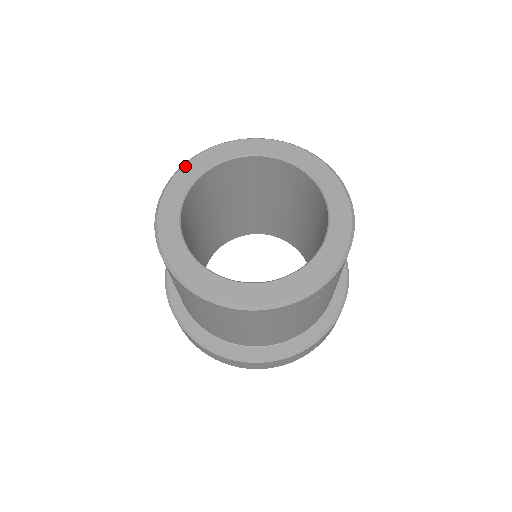
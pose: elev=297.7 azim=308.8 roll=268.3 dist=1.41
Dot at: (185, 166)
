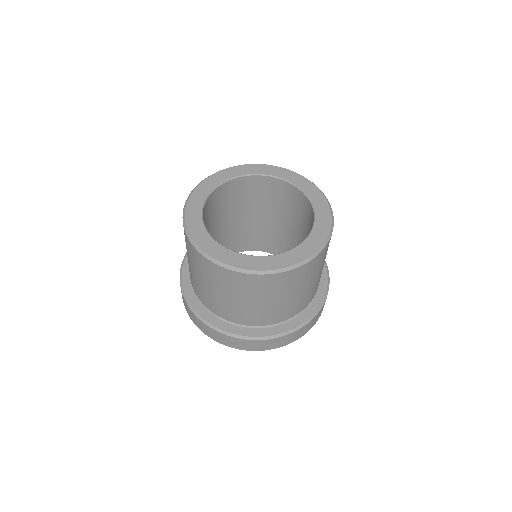
Dot at: (188, 205)
